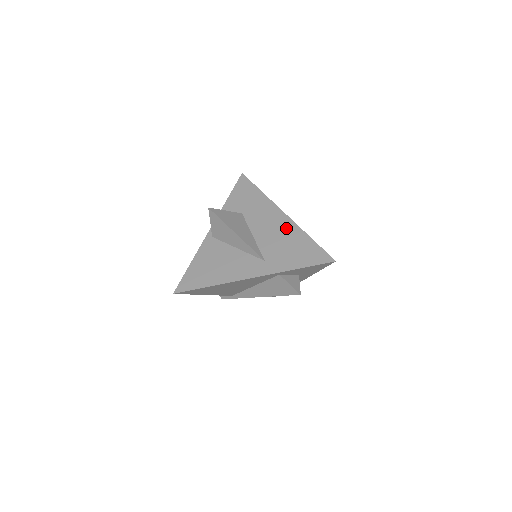
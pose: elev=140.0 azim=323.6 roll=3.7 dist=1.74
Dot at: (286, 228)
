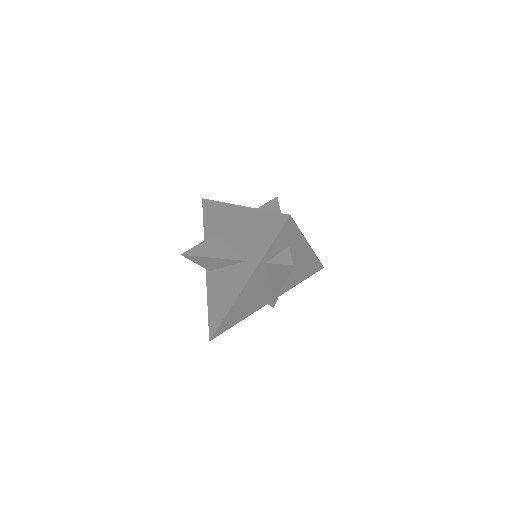
Dot at: (246, 218)
